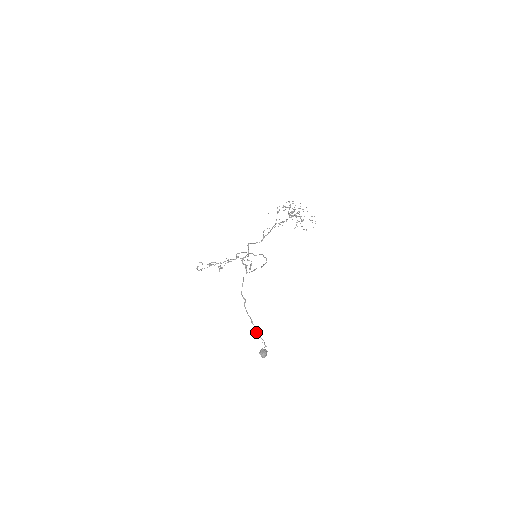
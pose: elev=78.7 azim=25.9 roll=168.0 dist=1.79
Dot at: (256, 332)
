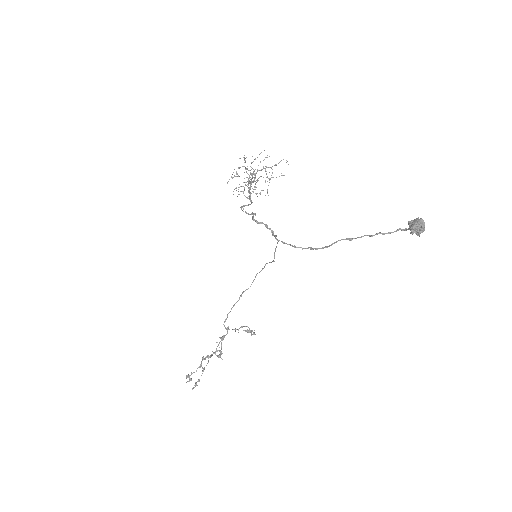
Dot at: (371, 236)
